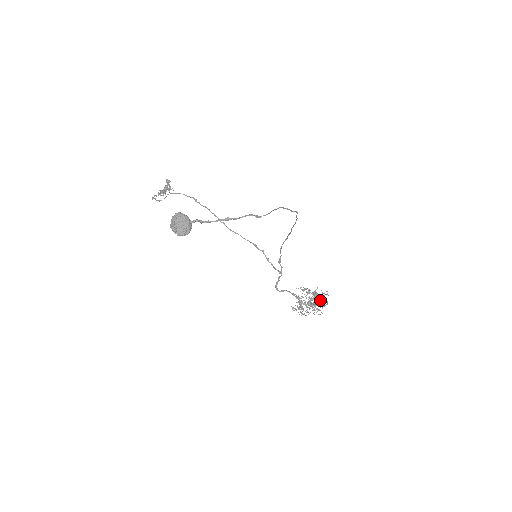
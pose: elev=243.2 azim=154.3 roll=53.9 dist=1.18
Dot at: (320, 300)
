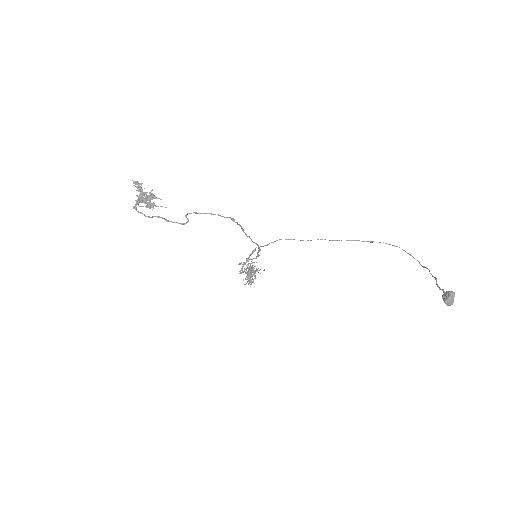
Dot at: (250, 268)
